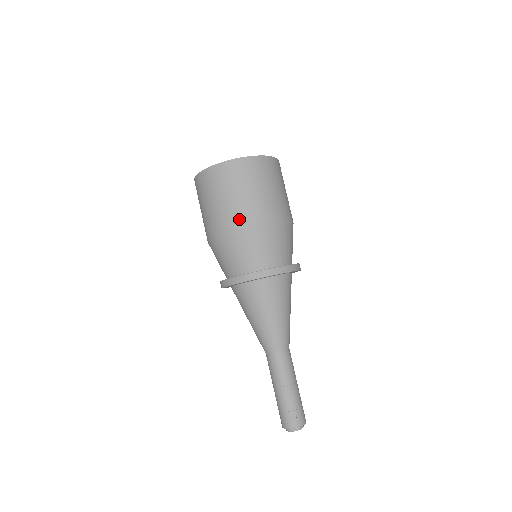
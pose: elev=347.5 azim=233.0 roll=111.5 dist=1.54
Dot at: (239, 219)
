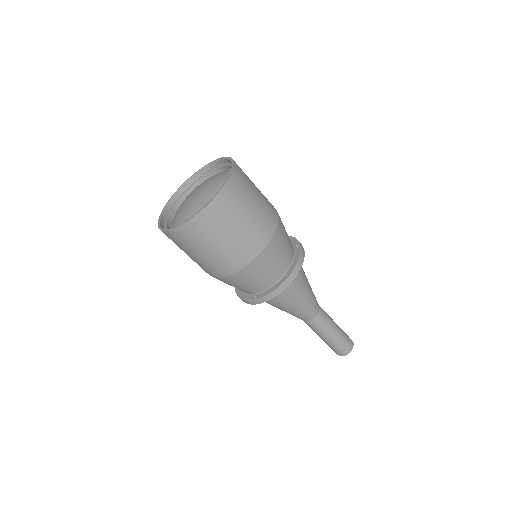
Dot at: (261, 238)
